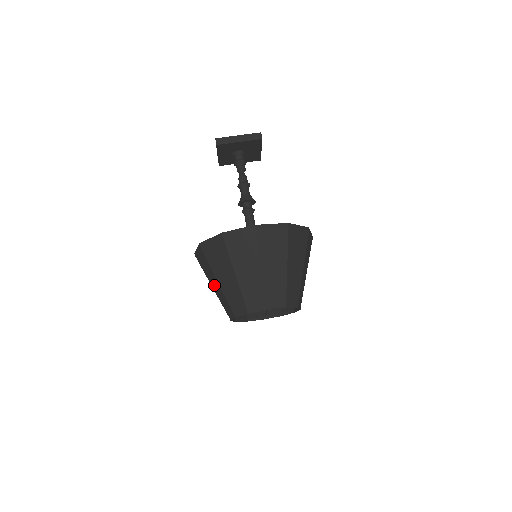
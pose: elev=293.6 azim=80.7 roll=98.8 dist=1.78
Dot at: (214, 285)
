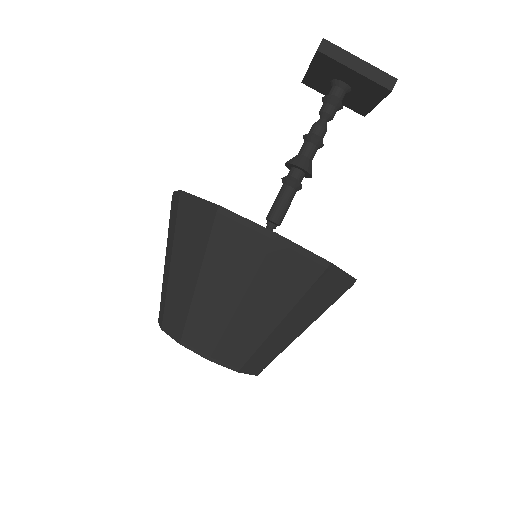
Dot at: (167, 259)
